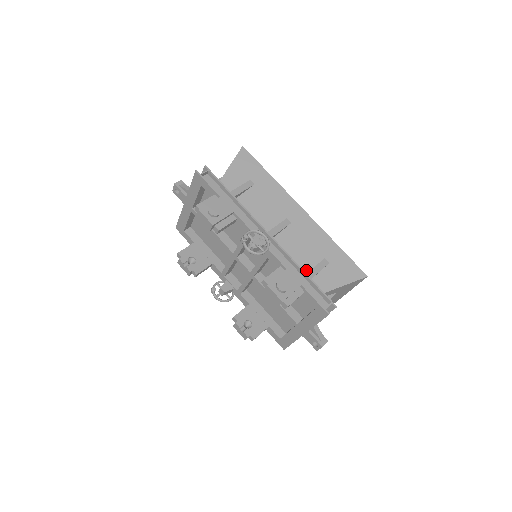
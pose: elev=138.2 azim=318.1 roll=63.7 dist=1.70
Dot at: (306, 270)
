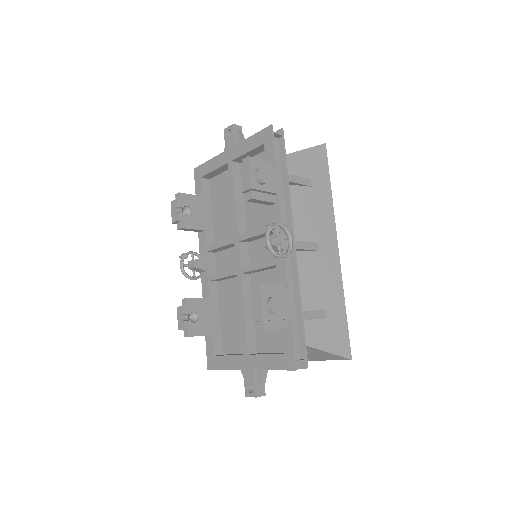
Dot at: occluded
